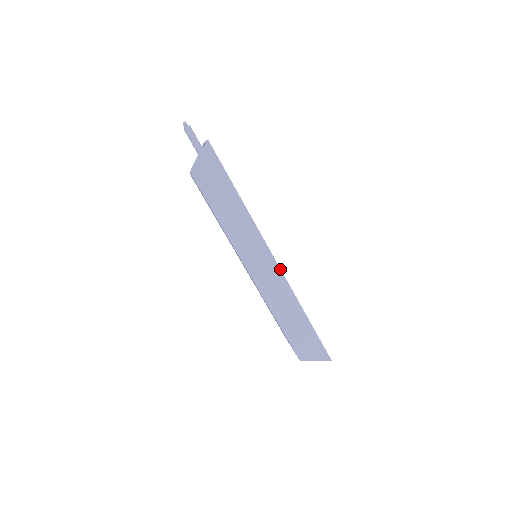
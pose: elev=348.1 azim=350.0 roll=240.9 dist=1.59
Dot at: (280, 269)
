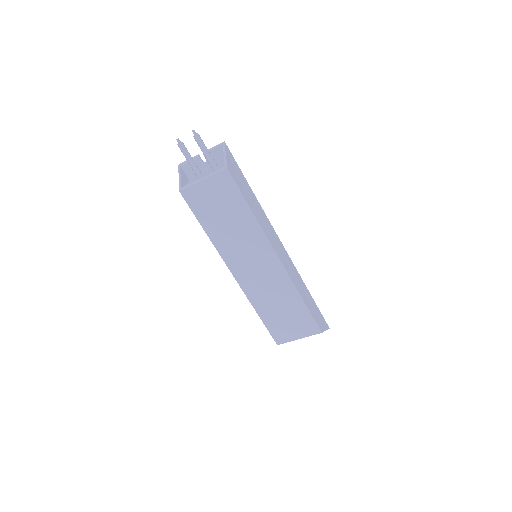
Dot at: (287, 253)
